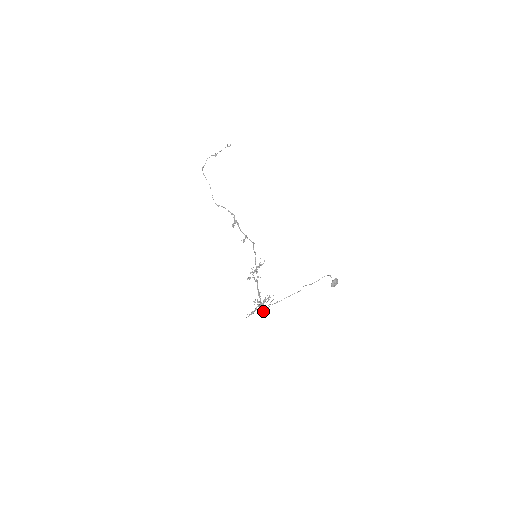
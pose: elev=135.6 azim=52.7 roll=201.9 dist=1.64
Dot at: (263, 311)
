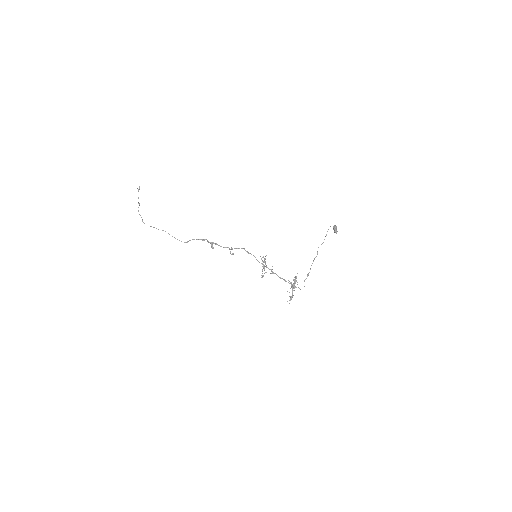
Dot at: (300, 289)
